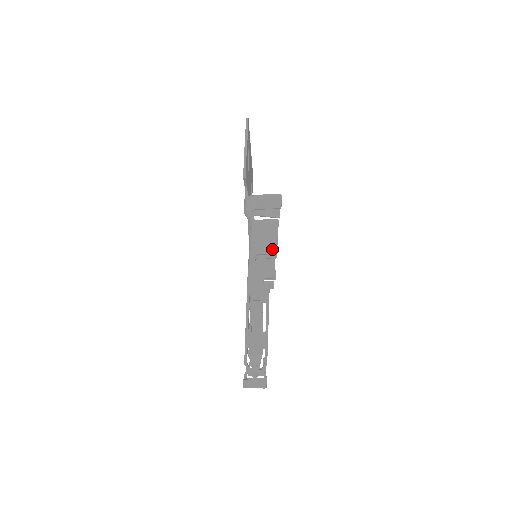
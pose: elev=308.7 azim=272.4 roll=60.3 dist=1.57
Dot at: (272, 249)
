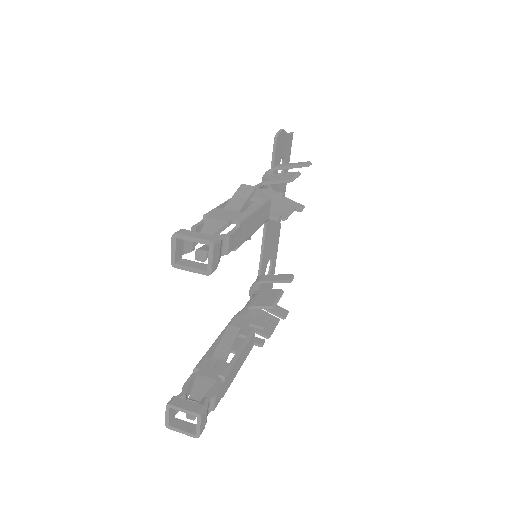
Dot at: (287, 178)
